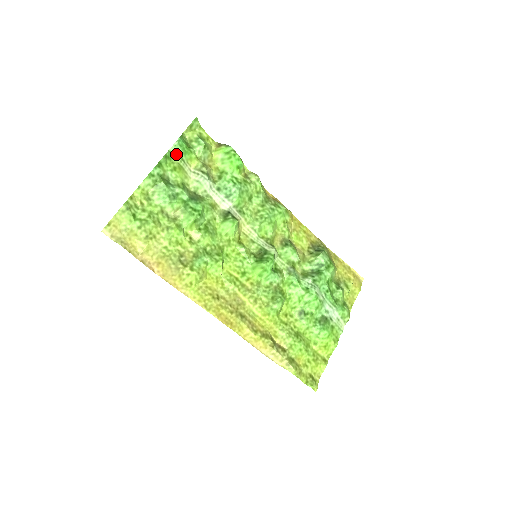
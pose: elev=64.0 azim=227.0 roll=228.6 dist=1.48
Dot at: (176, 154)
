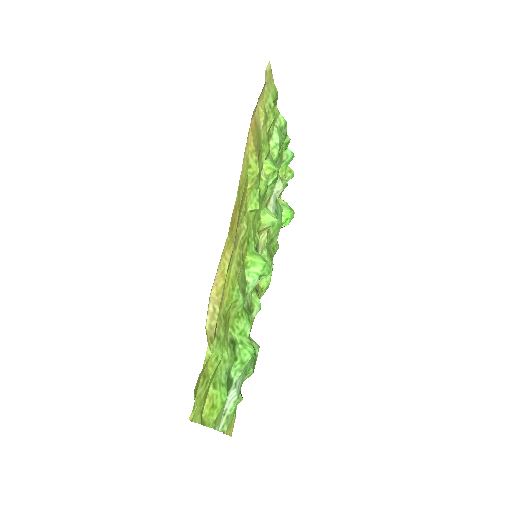
Dot at: (286, 154)
